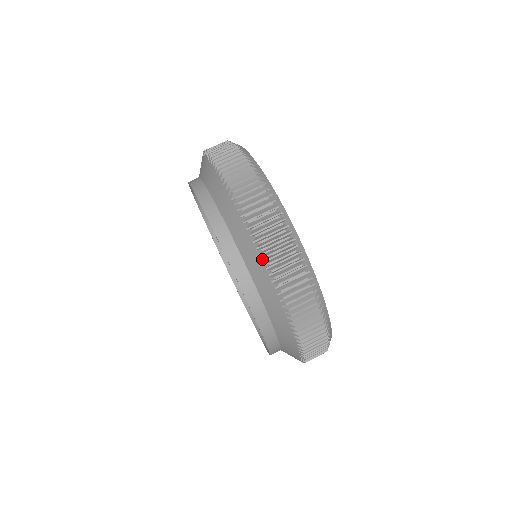
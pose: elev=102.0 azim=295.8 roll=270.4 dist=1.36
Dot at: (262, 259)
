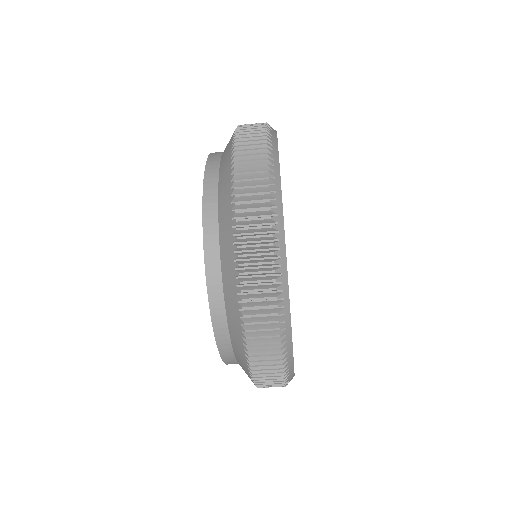
Dot at: occluded
